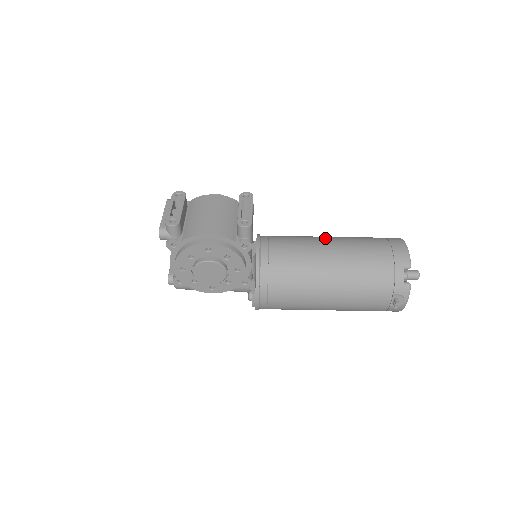
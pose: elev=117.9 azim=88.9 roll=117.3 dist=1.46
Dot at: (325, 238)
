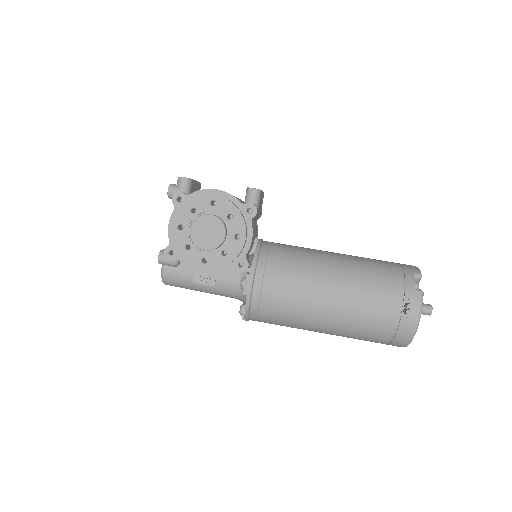
Dot at: occluded
